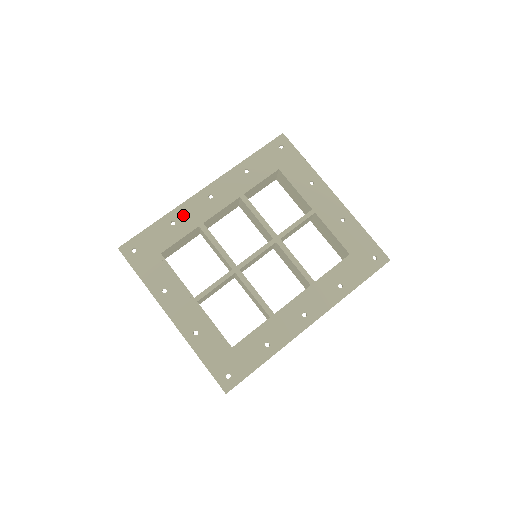
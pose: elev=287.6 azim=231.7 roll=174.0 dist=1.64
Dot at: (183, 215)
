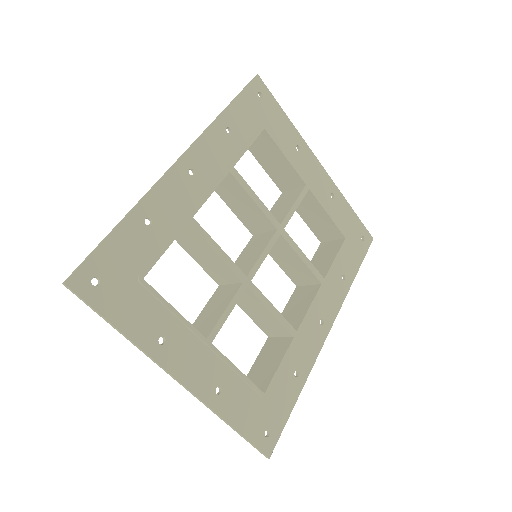
Dot at: (160, 206)
